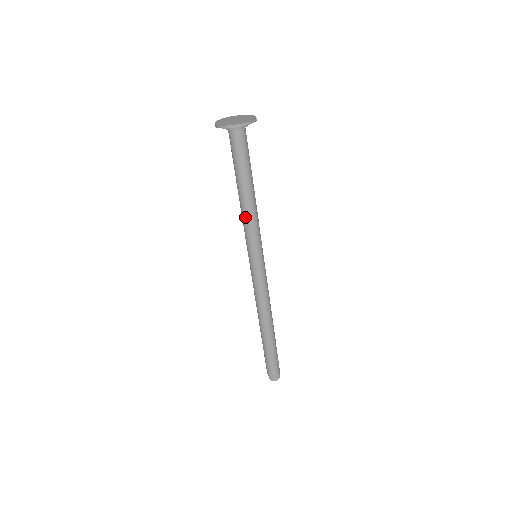
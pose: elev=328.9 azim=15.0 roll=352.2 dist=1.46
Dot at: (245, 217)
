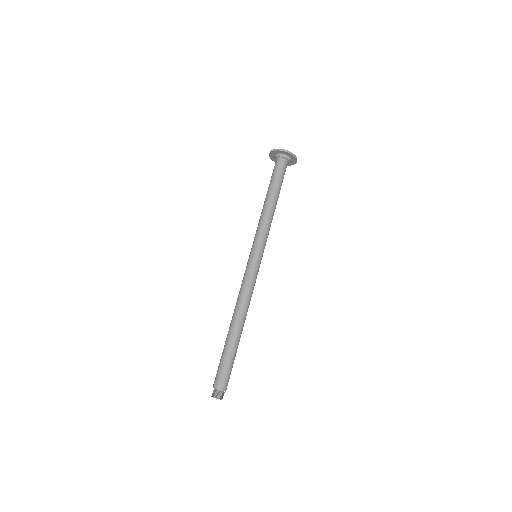
Dot at: (267, 218)
